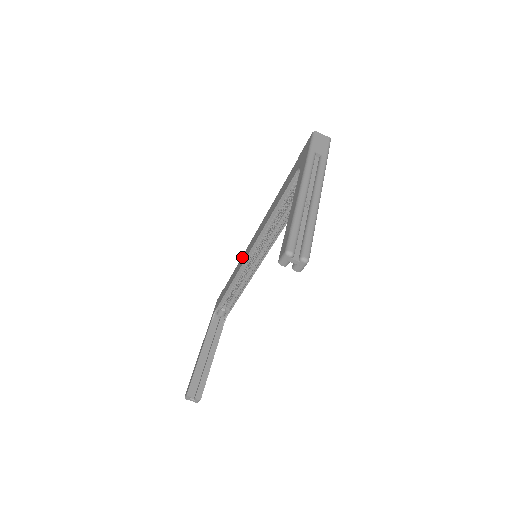
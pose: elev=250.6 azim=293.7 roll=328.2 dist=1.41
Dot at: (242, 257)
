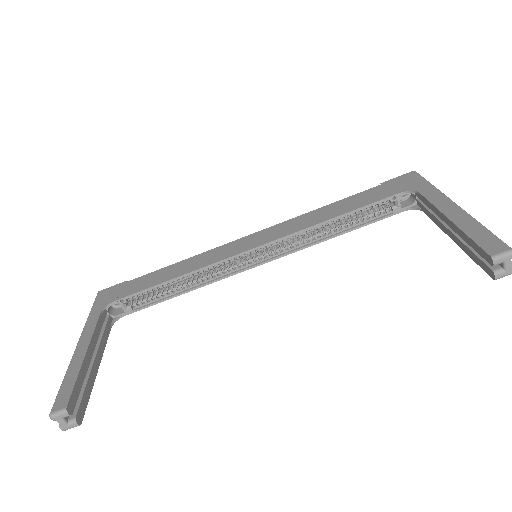
Dot at: (214, 250)
